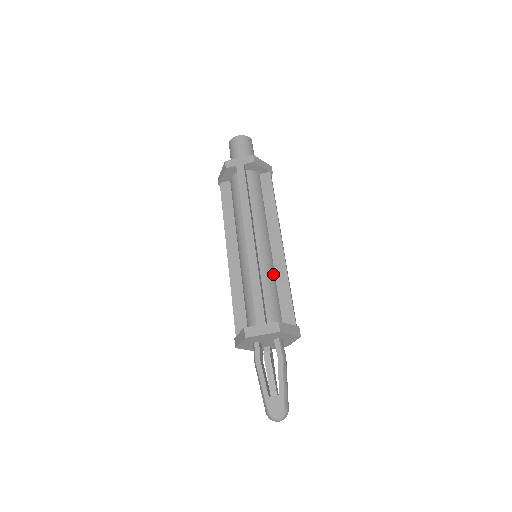
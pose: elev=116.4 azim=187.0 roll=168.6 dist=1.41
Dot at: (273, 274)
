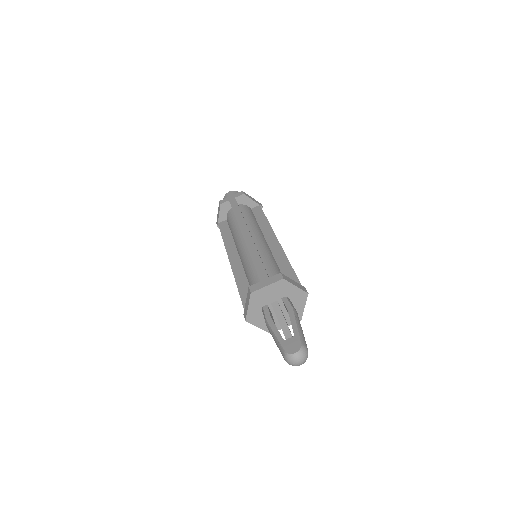
Dot at: (273, 258)
